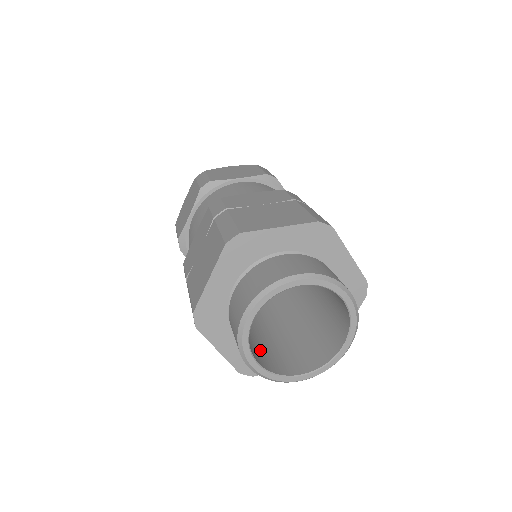
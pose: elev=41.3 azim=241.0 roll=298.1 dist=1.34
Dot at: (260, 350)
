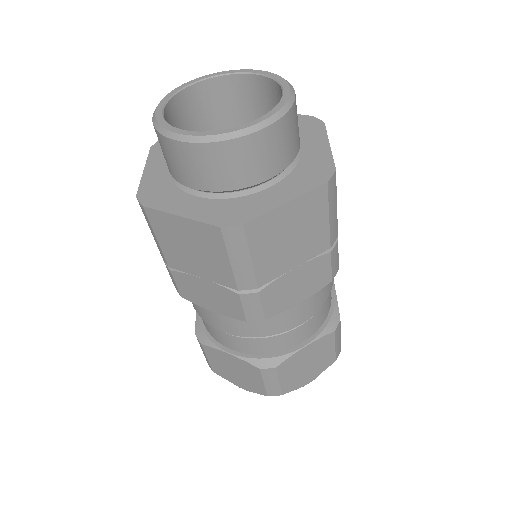
Dot at: occluded
